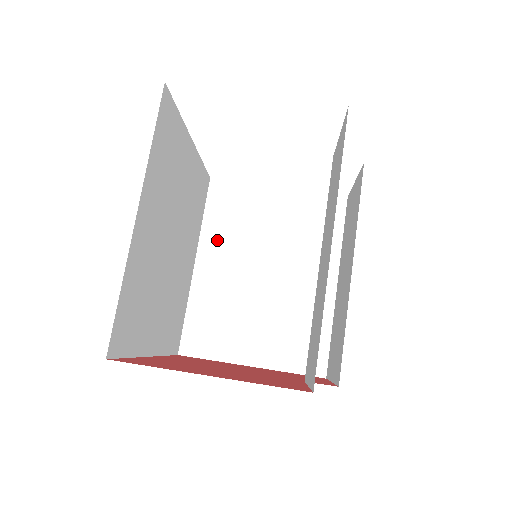
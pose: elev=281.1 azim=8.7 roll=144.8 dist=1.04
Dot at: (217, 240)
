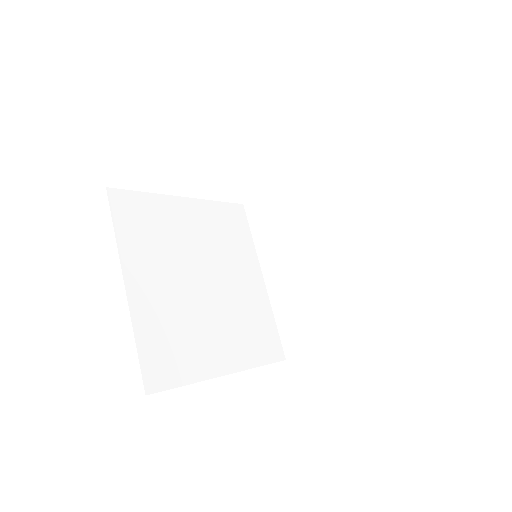
Dot at: (269, 250)
